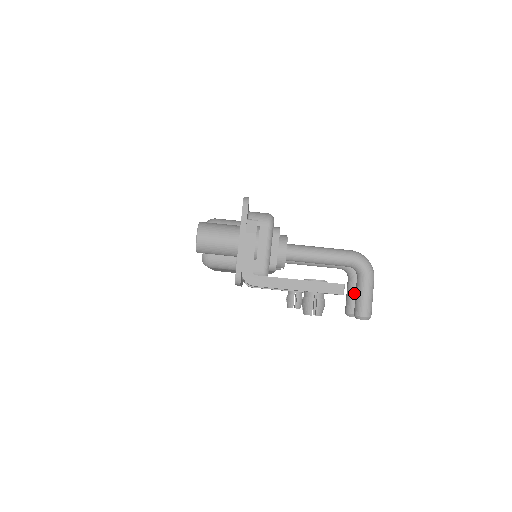
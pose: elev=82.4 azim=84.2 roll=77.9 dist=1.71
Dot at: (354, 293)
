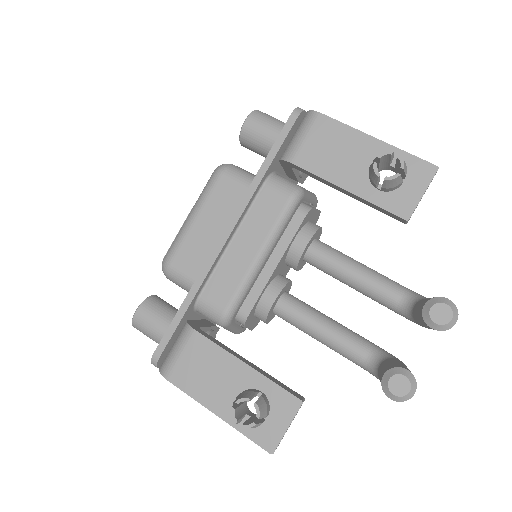
Dot at: (399, 362)
